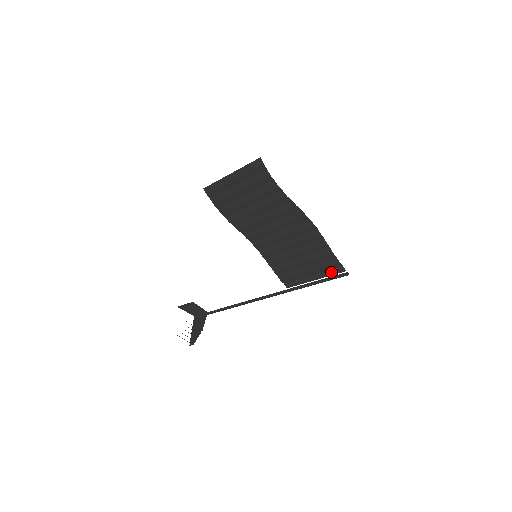
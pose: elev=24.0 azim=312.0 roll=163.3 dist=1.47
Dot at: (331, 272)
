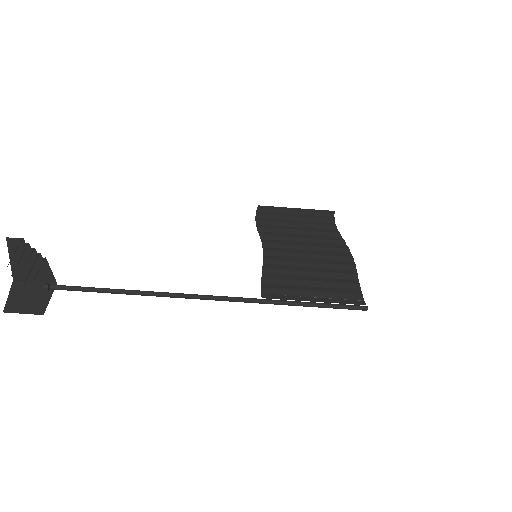
Dot at: (343, 301)
